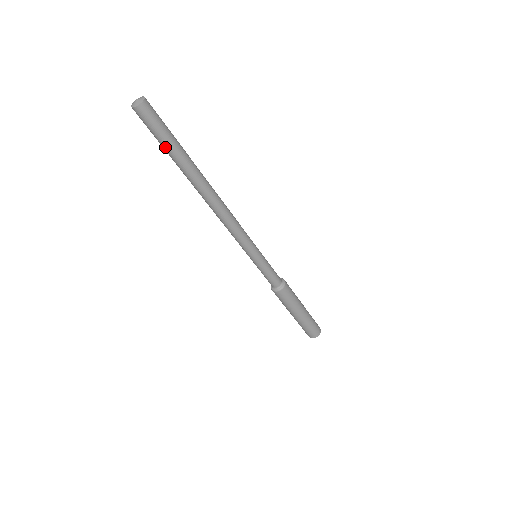
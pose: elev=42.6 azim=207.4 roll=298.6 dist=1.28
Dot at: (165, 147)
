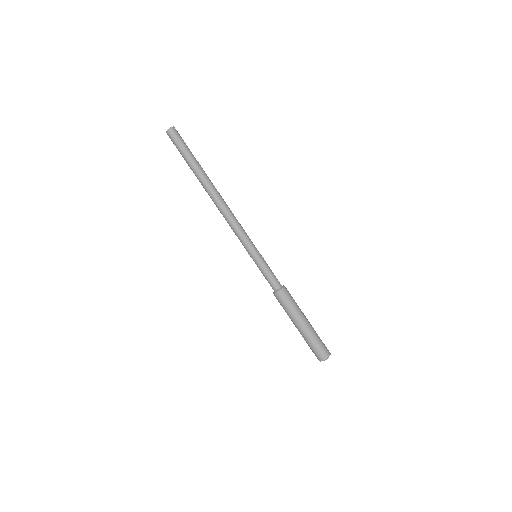
Dot at: (184, 158)
